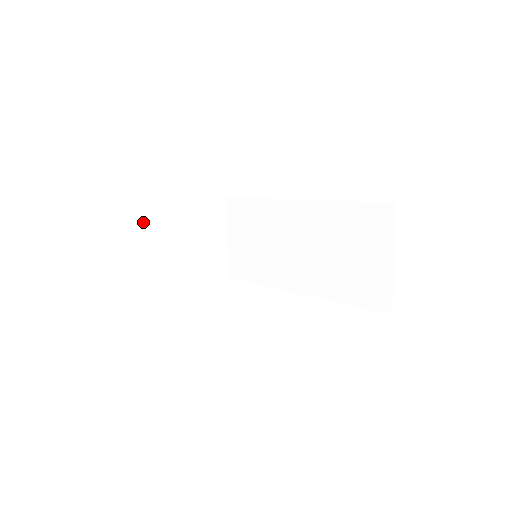
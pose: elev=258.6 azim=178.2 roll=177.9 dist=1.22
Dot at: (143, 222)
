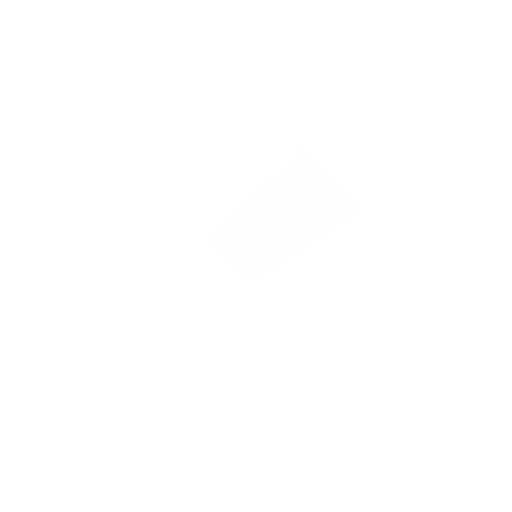
Dot at: (169, 304)
